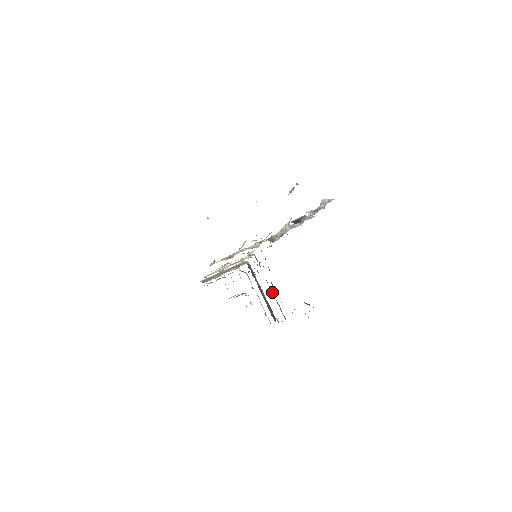
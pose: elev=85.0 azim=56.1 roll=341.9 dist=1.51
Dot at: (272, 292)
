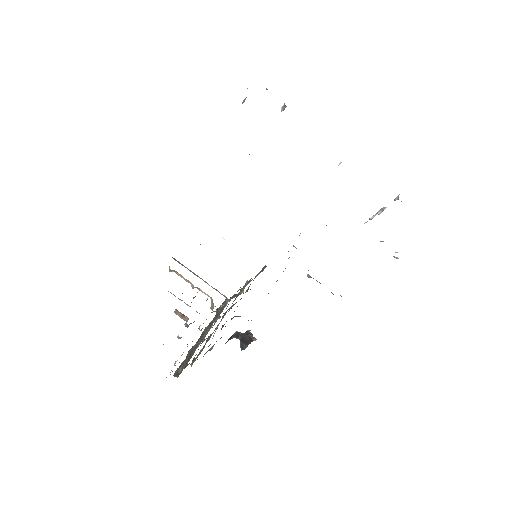
Dot at: (216, 328)
